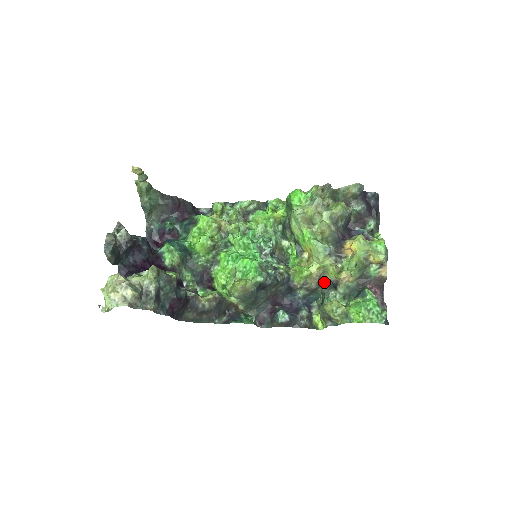
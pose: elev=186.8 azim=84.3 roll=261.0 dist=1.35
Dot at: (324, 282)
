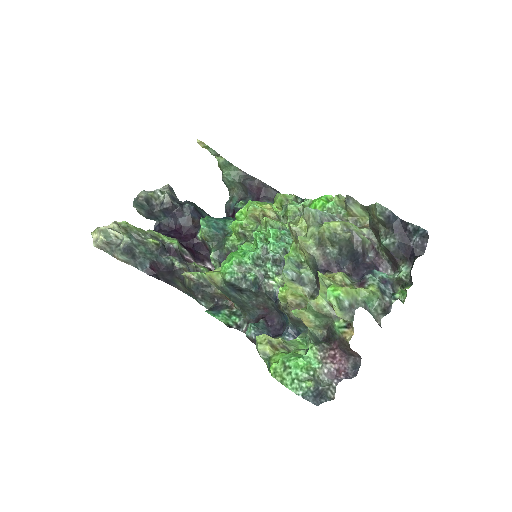
Dot at: occluded
